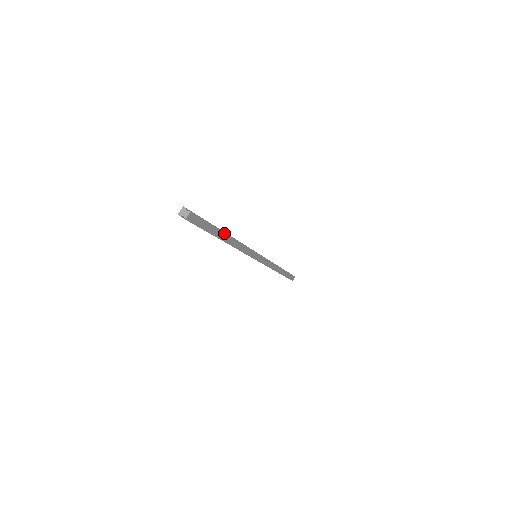
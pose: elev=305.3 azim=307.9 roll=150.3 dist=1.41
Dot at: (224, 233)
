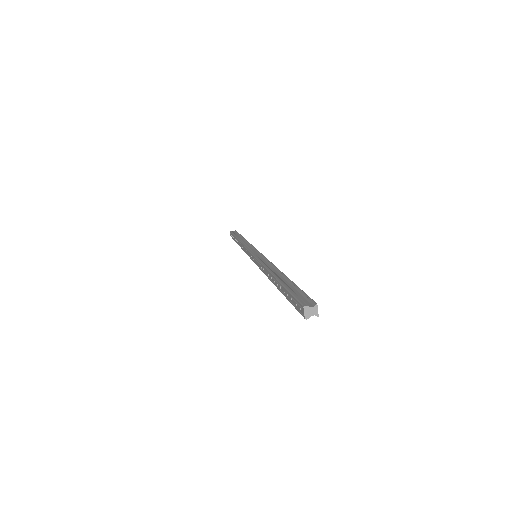
Dot at: (286, 277)
